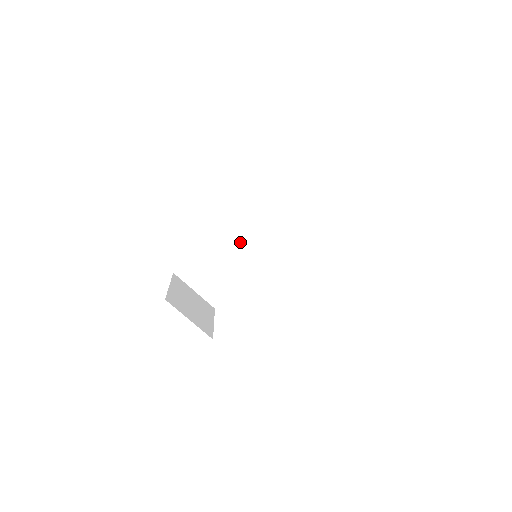
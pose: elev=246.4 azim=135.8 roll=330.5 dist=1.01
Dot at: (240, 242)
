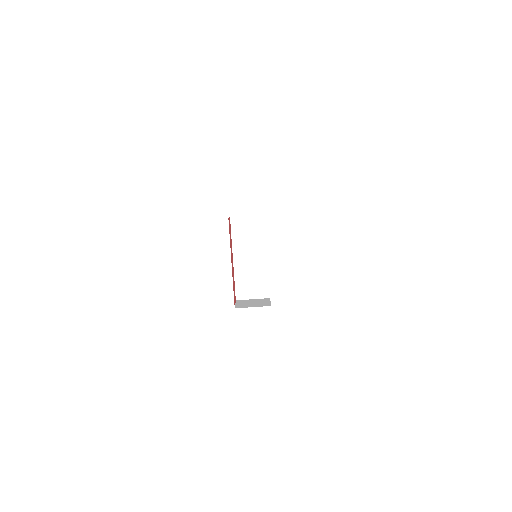
Dot at: (248, 259)
